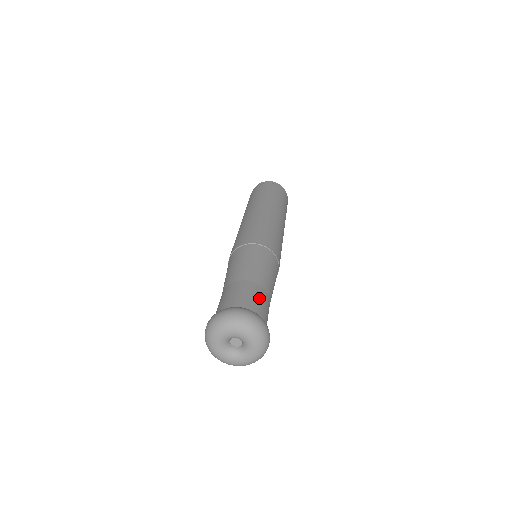
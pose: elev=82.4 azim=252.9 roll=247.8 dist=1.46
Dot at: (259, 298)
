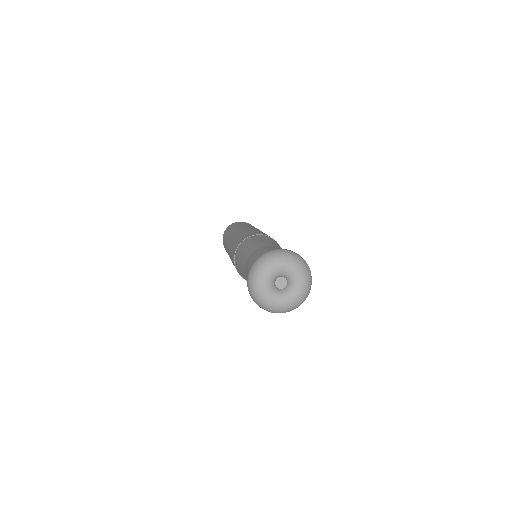
Dot at: (265, 250)
